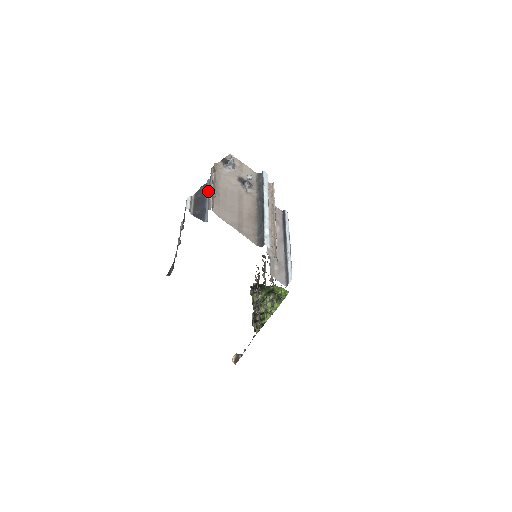
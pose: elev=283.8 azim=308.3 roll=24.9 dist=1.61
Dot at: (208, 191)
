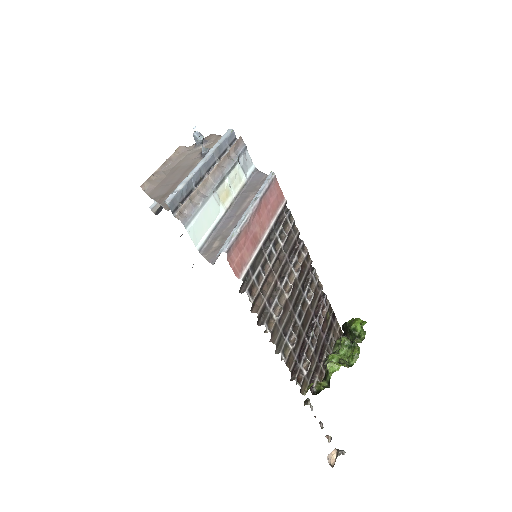
Dot at: occluded
